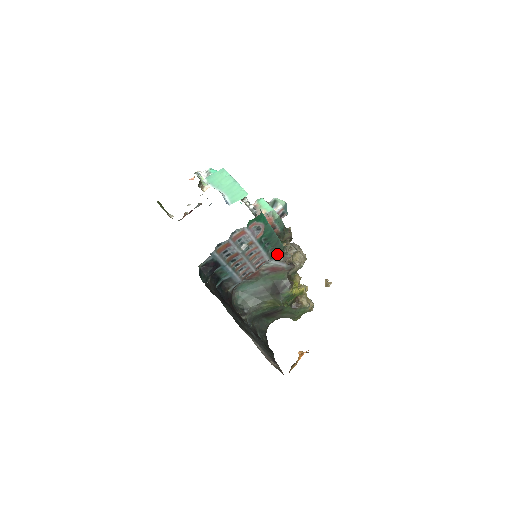
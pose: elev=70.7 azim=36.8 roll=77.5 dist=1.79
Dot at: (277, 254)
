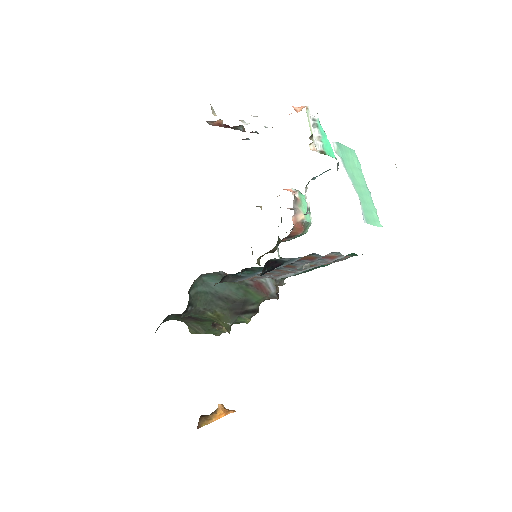
Dot at: occluded
